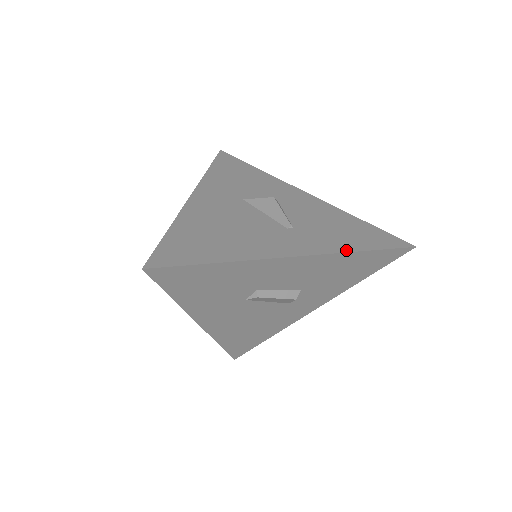
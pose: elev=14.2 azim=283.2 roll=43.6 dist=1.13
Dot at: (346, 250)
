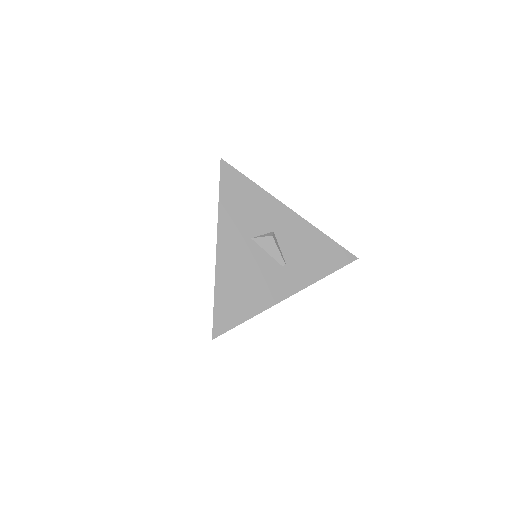
Dot at: (317, 279)
